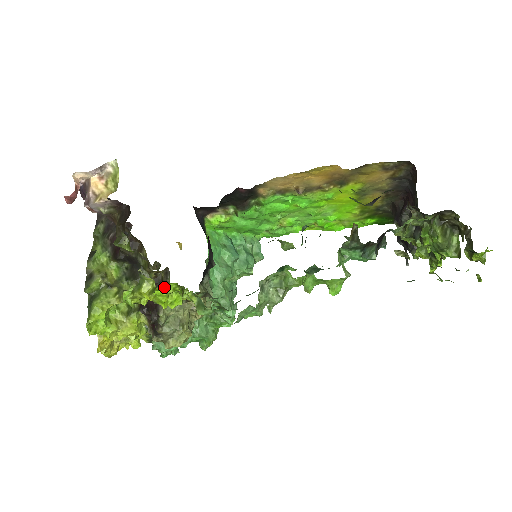
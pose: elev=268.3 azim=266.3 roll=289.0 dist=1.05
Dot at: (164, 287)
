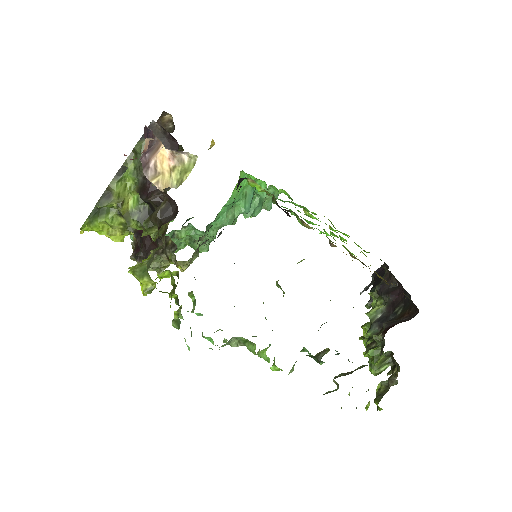
Dot at: (160, 291)
